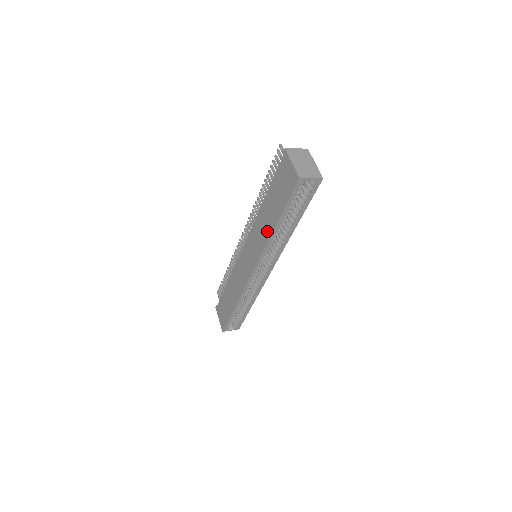
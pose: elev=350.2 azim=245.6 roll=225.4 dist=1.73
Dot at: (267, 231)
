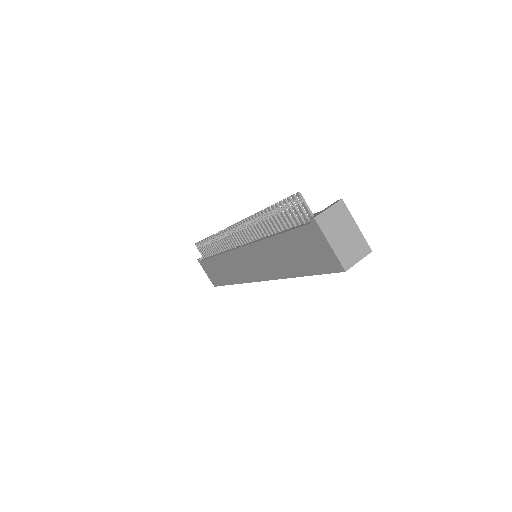
Dot at: (282, 270)
